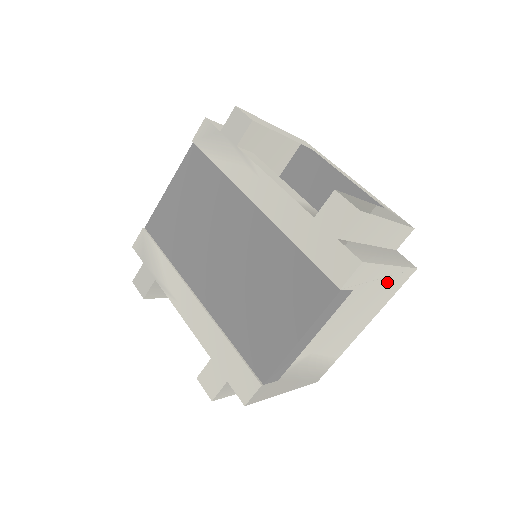
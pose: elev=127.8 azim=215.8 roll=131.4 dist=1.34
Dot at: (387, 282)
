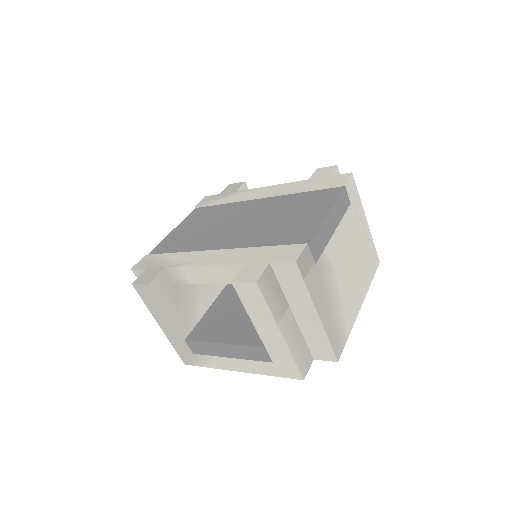
Dot at: (366, 242)
